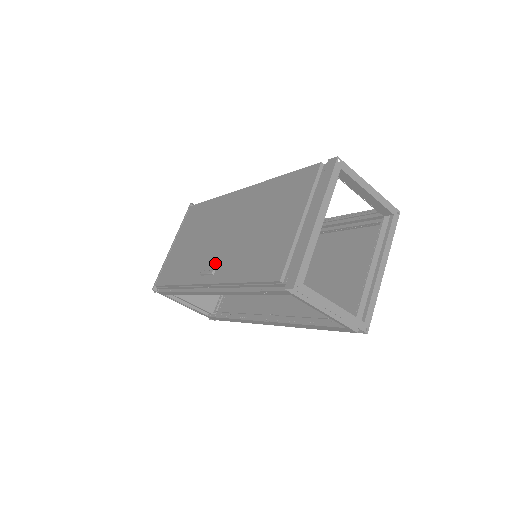
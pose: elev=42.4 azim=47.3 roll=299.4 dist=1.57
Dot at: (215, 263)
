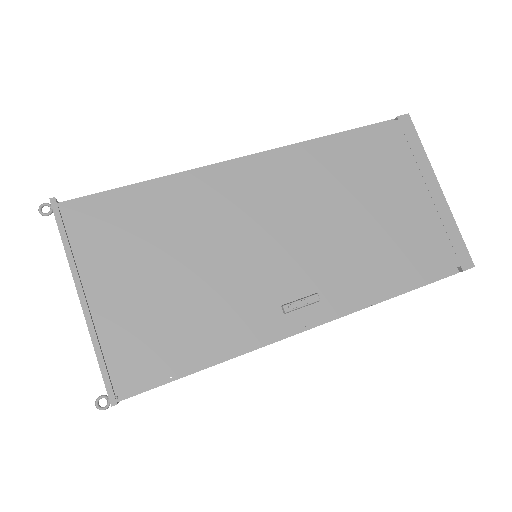
Dot at: (305, 284)
